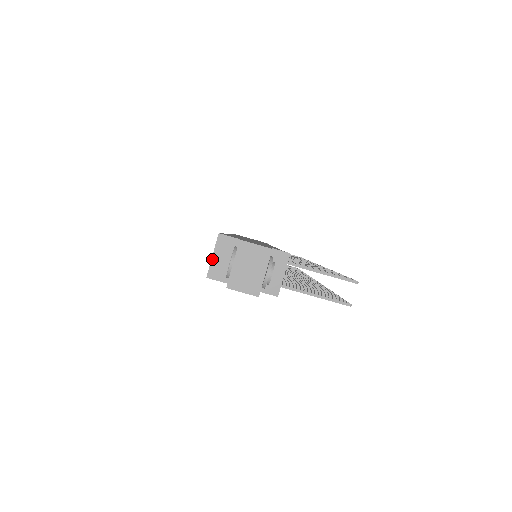
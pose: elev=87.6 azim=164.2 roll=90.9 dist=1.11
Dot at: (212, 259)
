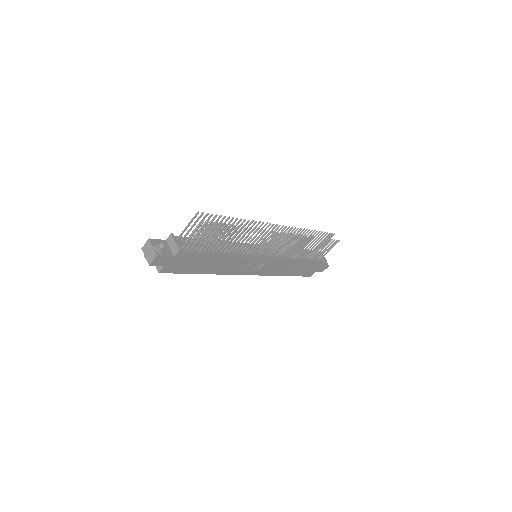
Dot at: occluded
